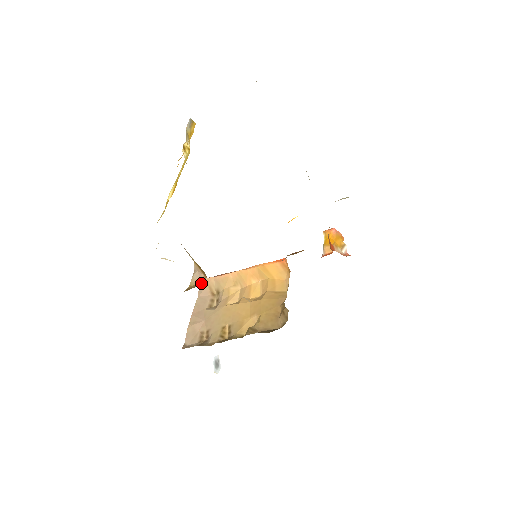
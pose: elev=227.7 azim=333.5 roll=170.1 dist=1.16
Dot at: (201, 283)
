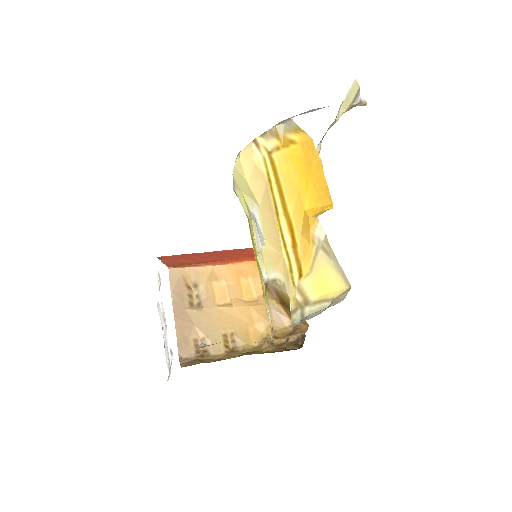
Dot at: (289, 329)
